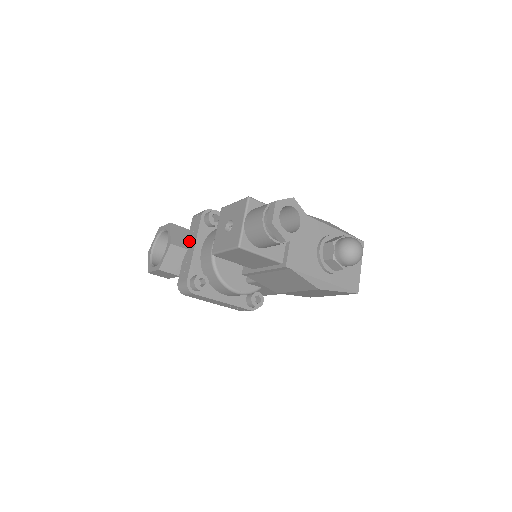
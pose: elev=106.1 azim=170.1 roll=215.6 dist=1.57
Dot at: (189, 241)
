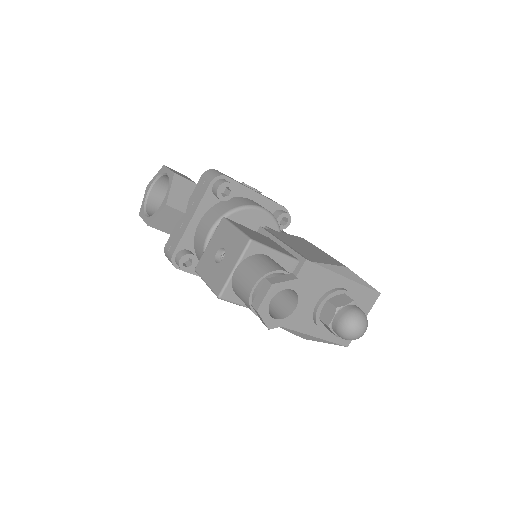
Dot at: (190, 204)
